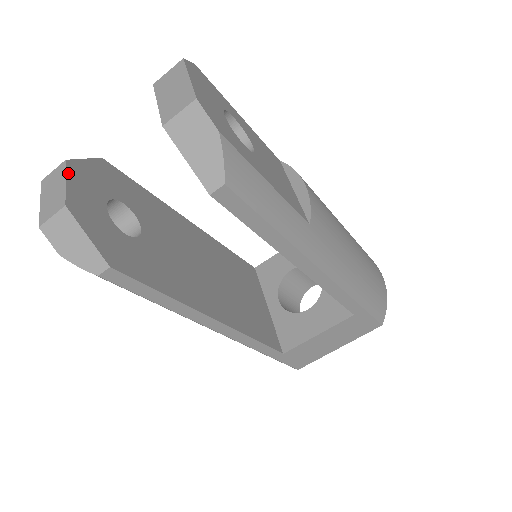
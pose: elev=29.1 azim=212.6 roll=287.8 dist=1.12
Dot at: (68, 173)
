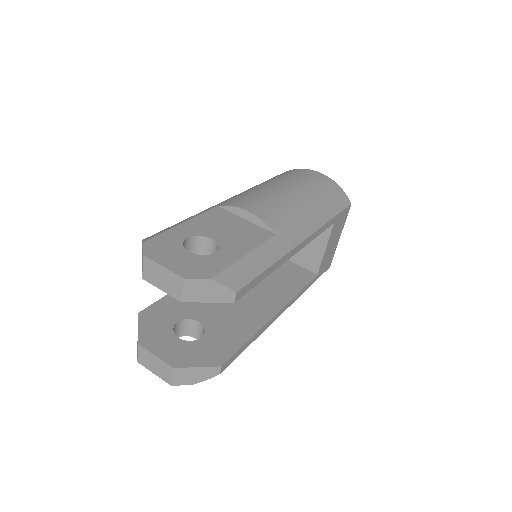
Dot at: (149, 350)
